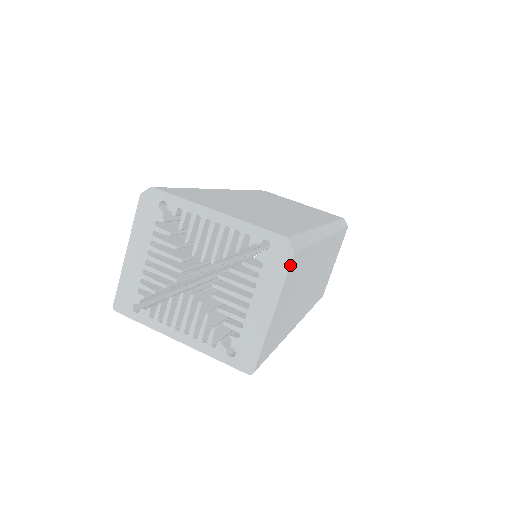
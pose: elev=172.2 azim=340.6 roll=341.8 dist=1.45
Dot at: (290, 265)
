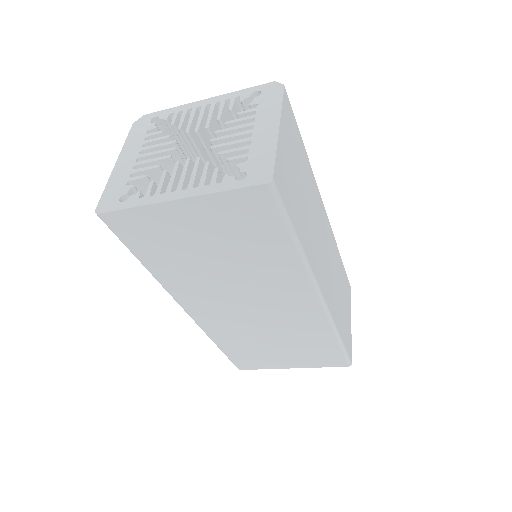
Dot at: (283, 94)
